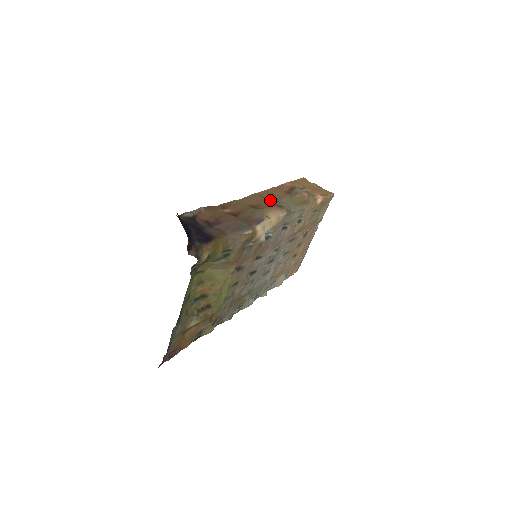
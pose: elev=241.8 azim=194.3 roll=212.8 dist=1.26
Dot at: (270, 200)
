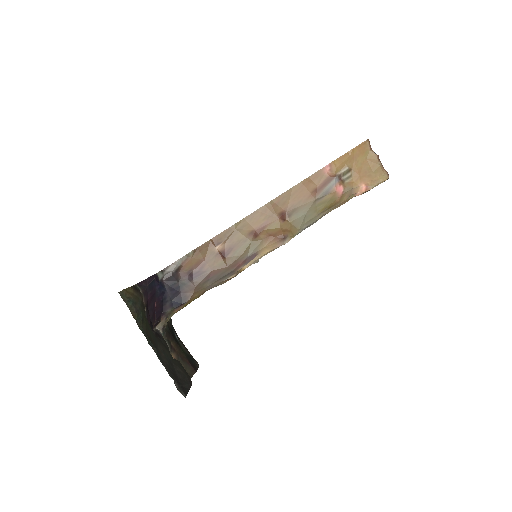
Dot at: (282, 214)
